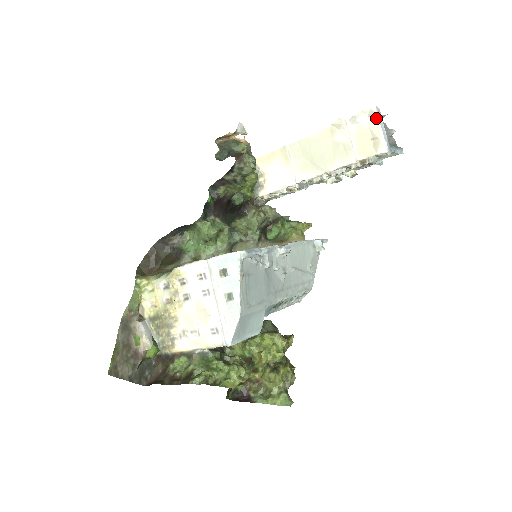
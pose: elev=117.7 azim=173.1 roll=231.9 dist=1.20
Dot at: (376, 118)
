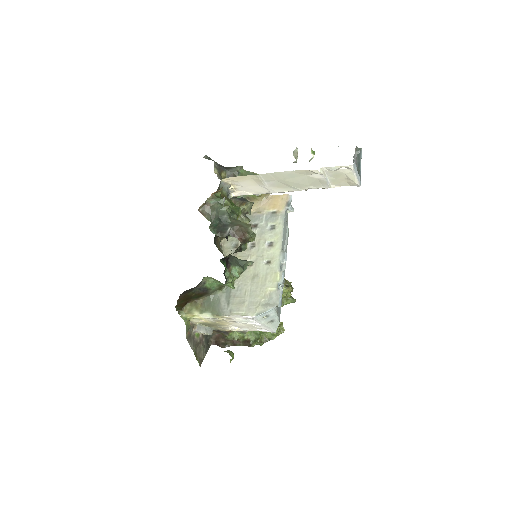
Dot at: (352, 171)
